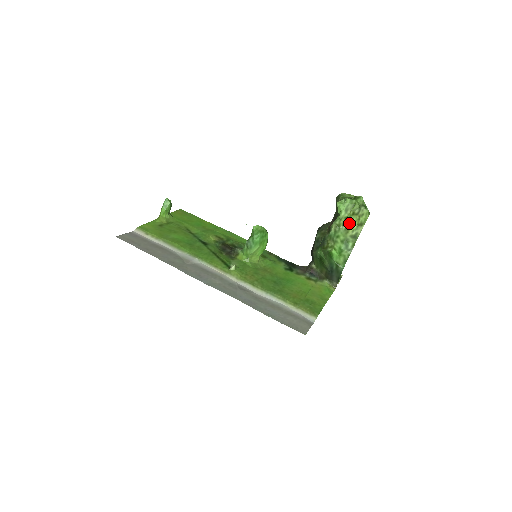
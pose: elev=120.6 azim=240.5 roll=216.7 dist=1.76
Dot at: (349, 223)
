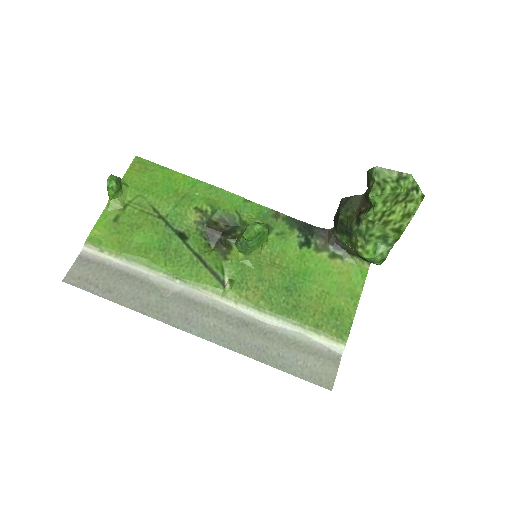
Dot at: (389, 216)
